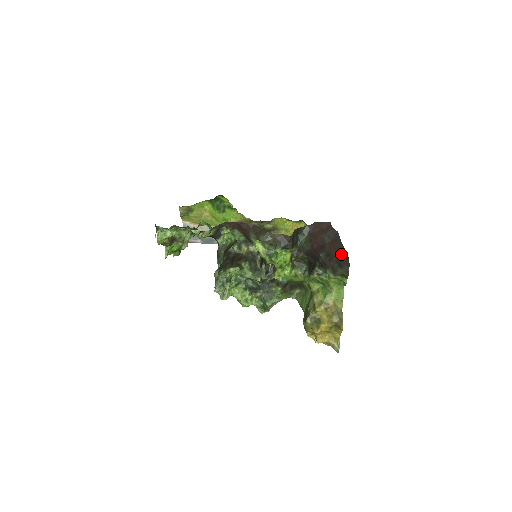
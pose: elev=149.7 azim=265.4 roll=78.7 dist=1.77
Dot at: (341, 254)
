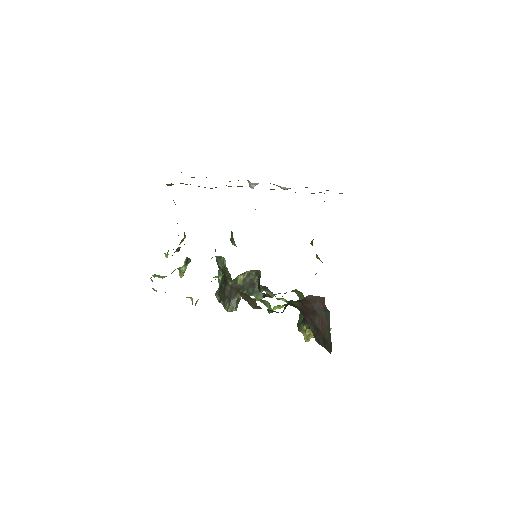
Dot at: (327, 338)
